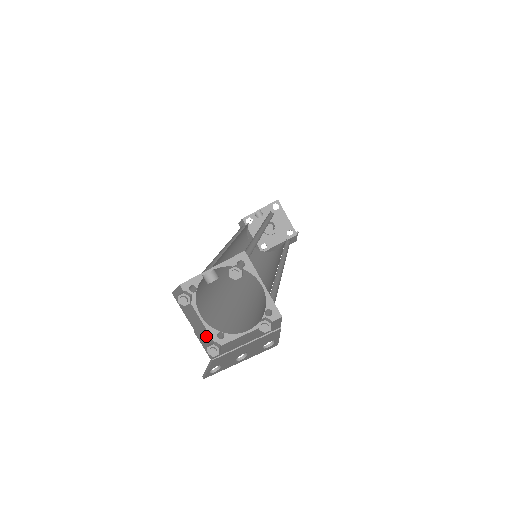
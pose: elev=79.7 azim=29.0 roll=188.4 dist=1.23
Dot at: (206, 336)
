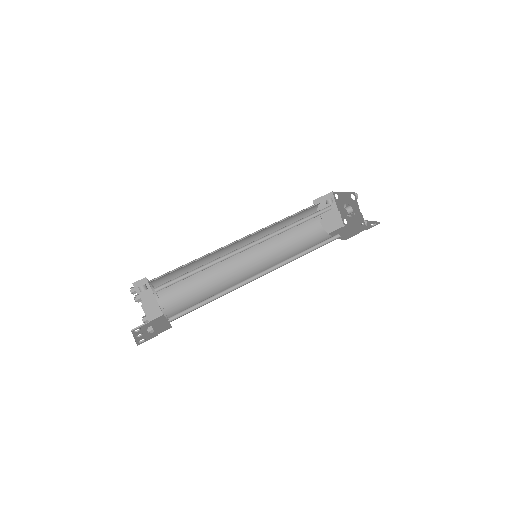
Dot at: (155, 308)
